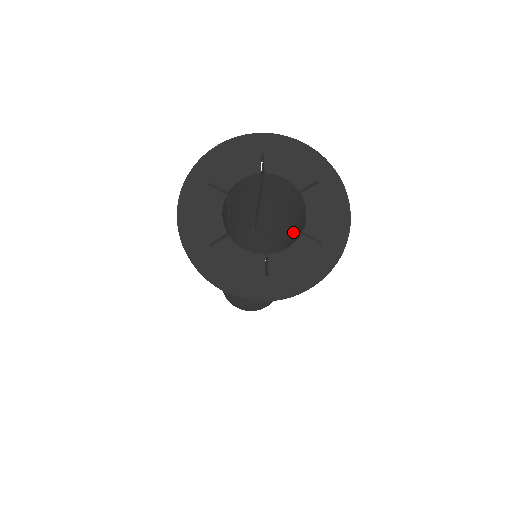
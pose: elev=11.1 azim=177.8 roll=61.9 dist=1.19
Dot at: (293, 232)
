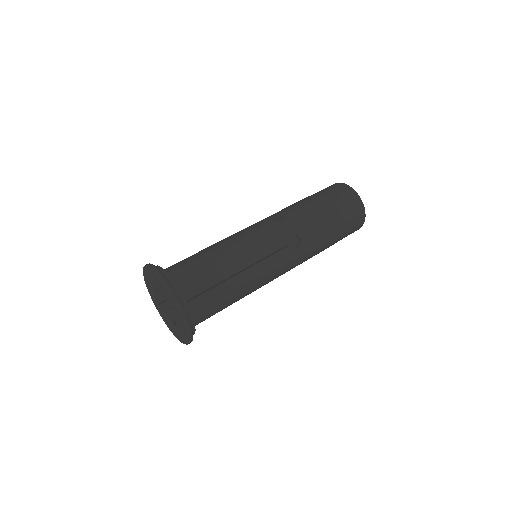
Dot at: occluded
